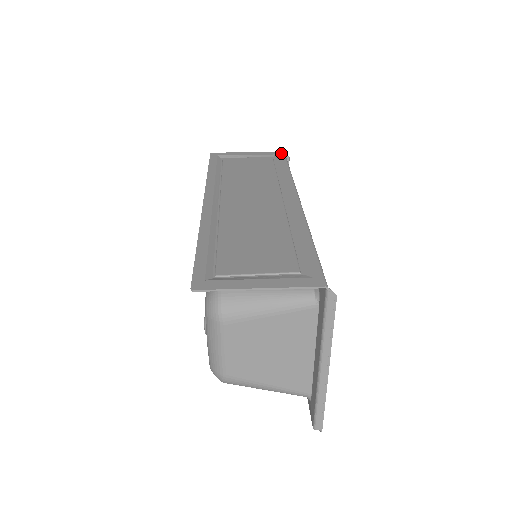
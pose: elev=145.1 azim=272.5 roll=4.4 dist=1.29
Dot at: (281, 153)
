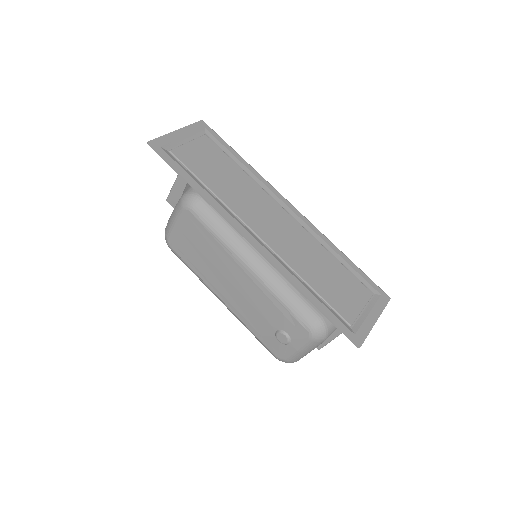
Dot at: (205, 125)
